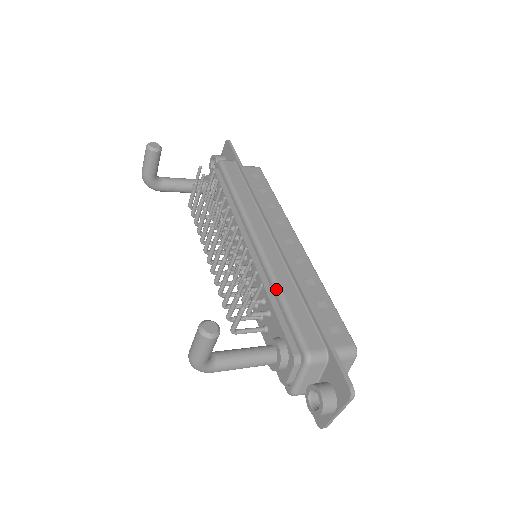
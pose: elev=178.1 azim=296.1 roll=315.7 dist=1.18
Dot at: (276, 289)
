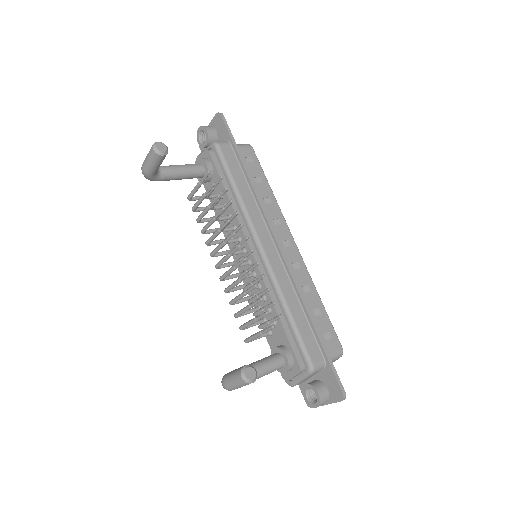
Dot at: (283, 304)
